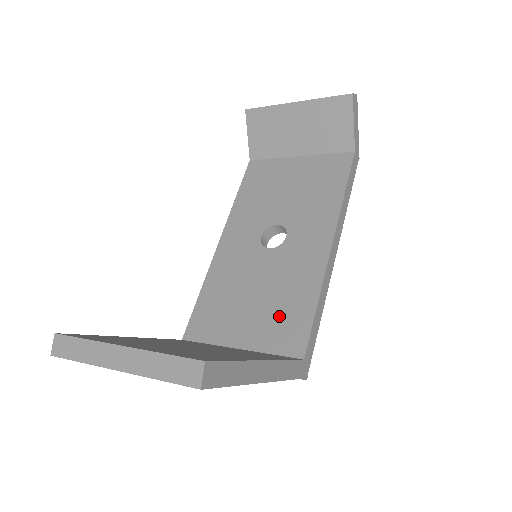
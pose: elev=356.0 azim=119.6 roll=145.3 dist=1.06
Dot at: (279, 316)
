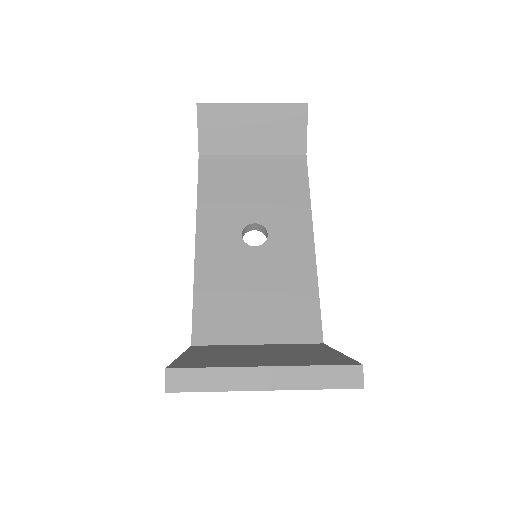
Dot at: (288, 309)
